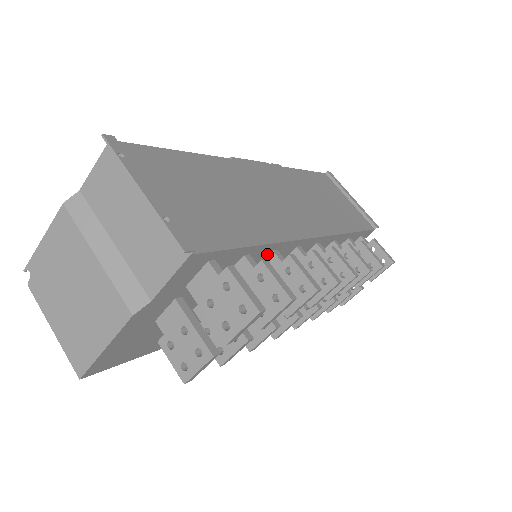
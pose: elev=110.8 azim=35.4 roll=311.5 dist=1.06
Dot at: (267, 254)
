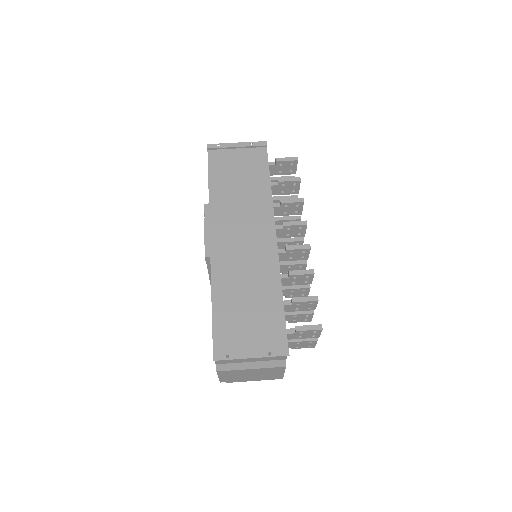
Dot at: occluded
